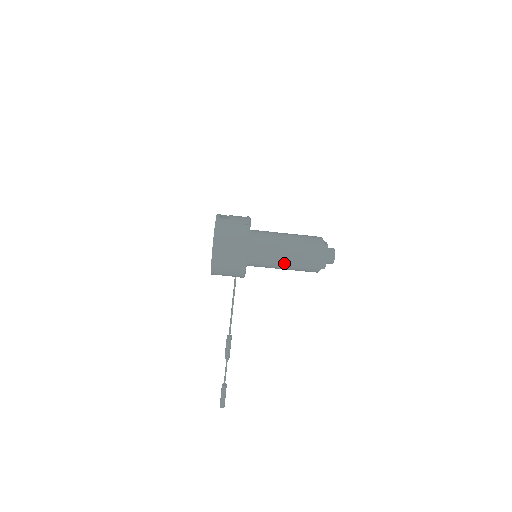
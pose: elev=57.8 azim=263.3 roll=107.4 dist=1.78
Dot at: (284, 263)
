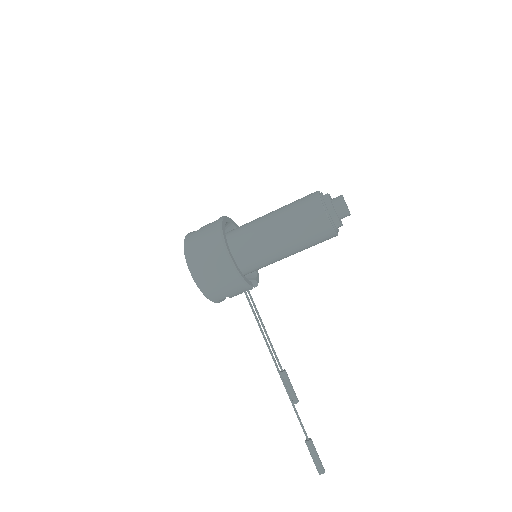
Dot at: (283, 243)
